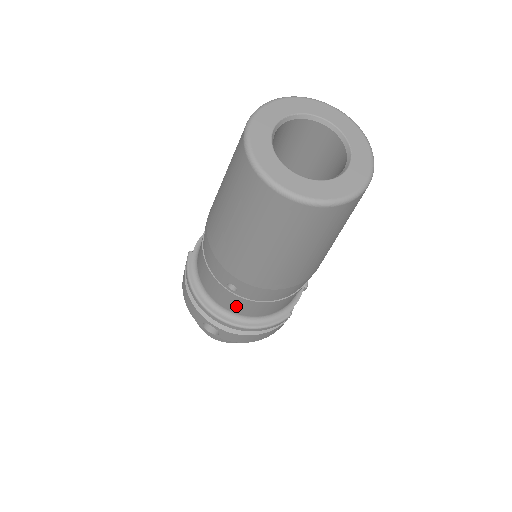
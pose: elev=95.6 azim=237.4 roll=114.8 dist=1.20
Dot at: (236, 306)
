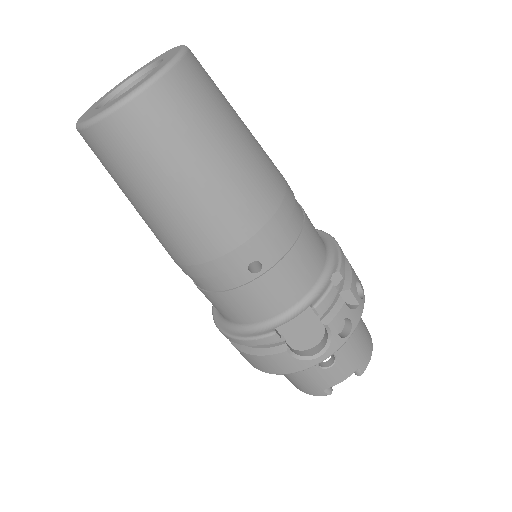
Dot at: occluded
